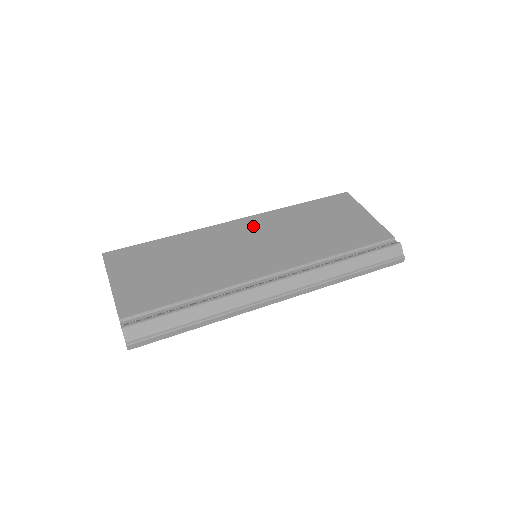
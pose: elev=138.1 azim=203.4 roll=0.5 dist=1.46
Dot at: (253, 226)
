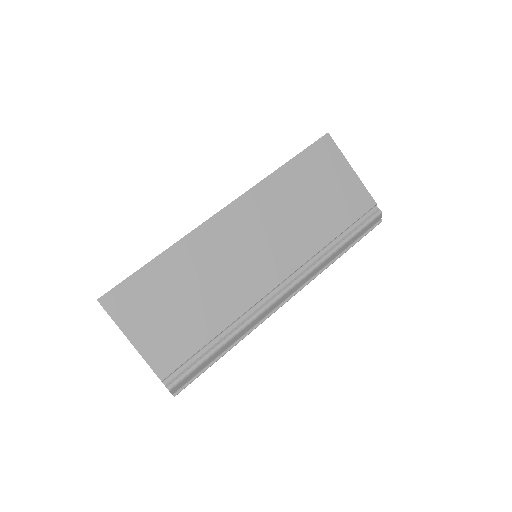
Dot at: (245, 216)
